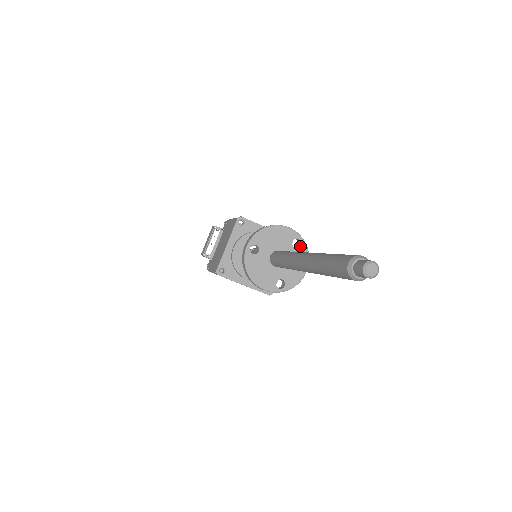
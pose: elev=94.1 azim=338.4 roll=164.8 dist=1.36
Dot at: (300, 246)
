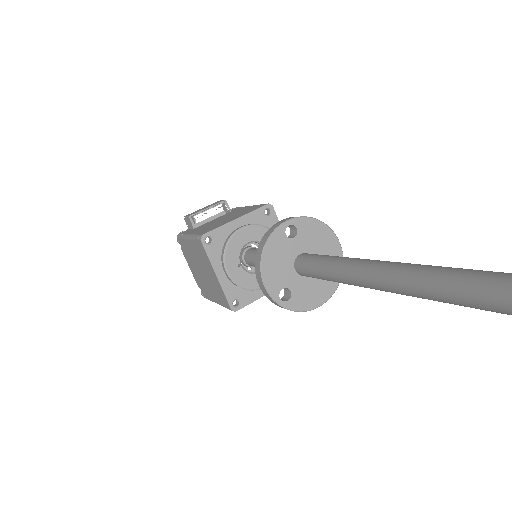
Dot at: occluded
